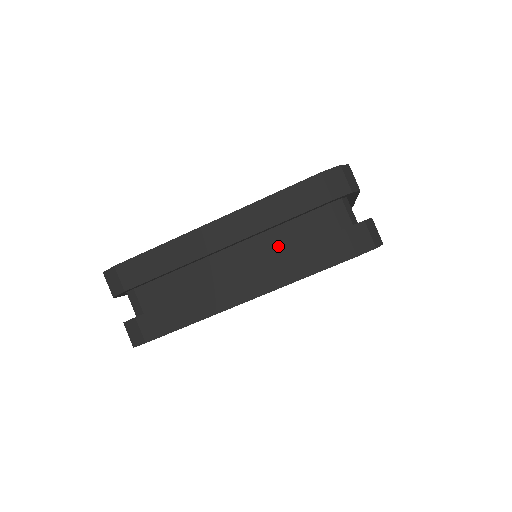
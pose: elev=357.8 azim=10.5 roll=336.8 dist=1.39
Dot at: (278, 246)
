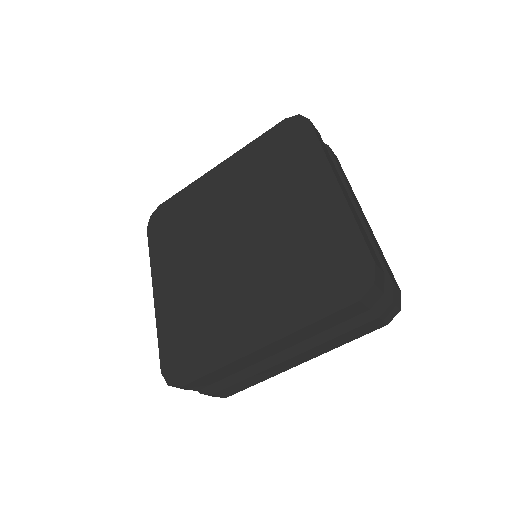
Dot at: occluded
